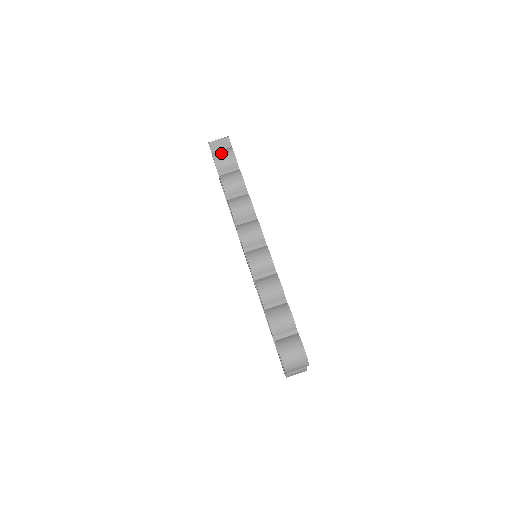
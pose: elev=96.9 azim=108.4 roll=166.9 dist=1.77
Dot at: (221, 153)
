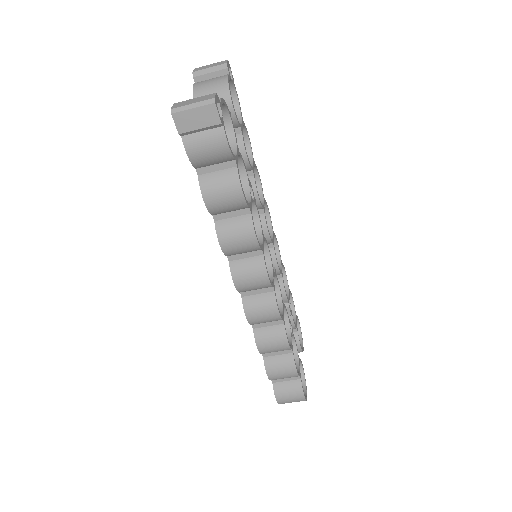
Dot at: (200, 138)
